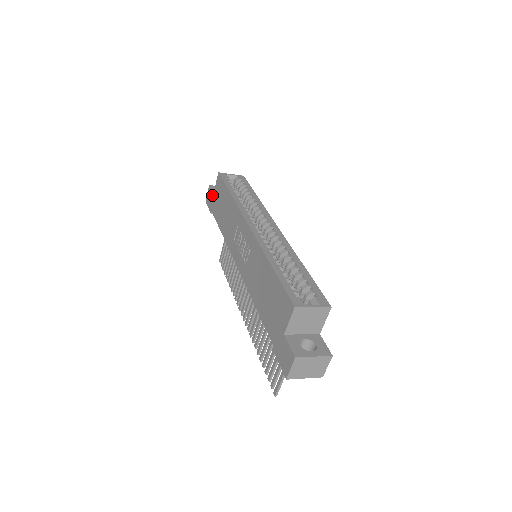
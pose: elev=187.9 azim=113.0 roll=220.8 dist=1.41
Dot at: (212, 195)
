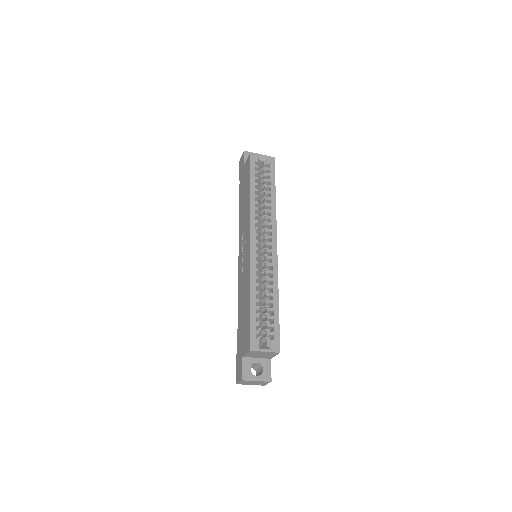
Dot at: (243, 165)
